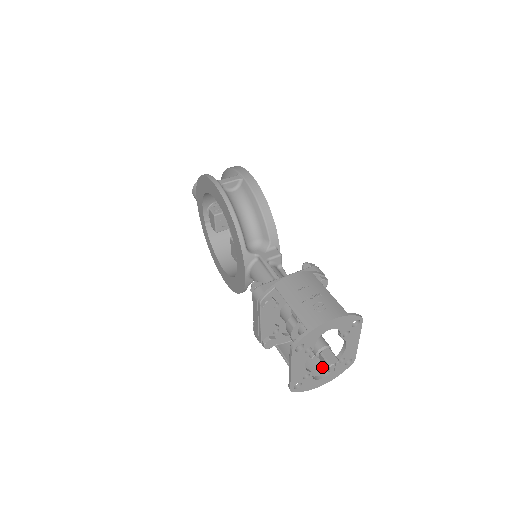
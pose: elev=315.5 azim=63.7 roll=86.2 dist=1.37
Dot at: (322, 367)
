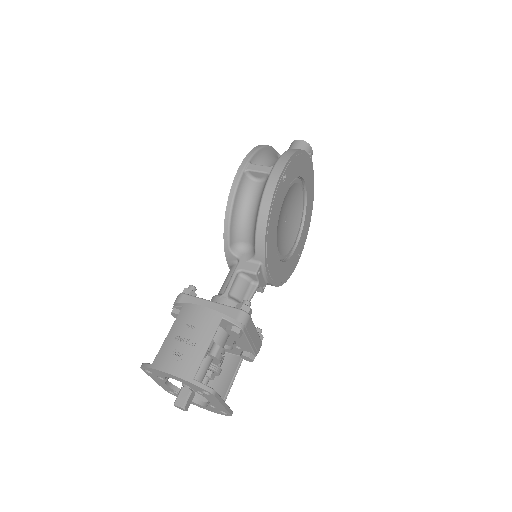
Dot at: occluded
